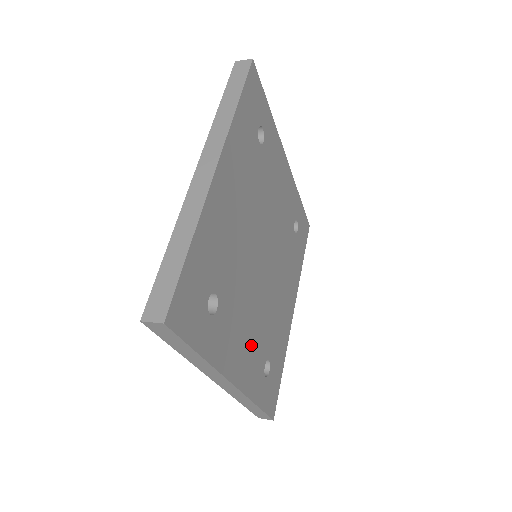
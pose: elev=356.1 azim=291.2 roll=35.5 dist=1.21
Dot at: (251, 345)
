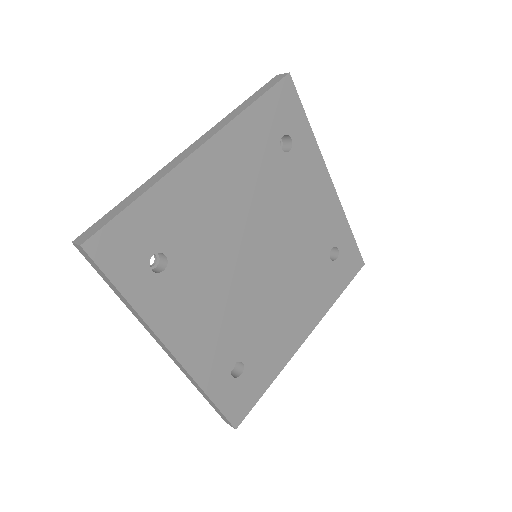
Dot at: (214, 331)
